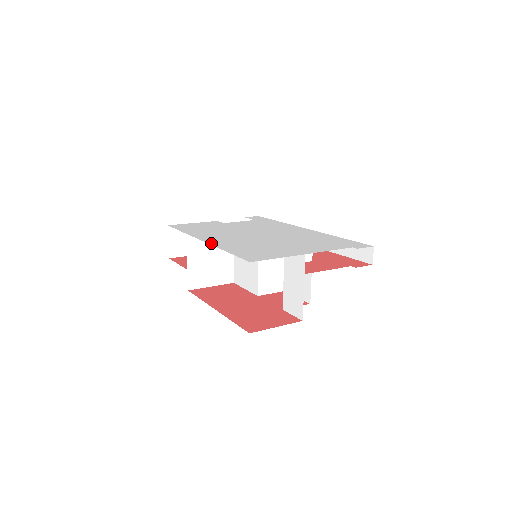
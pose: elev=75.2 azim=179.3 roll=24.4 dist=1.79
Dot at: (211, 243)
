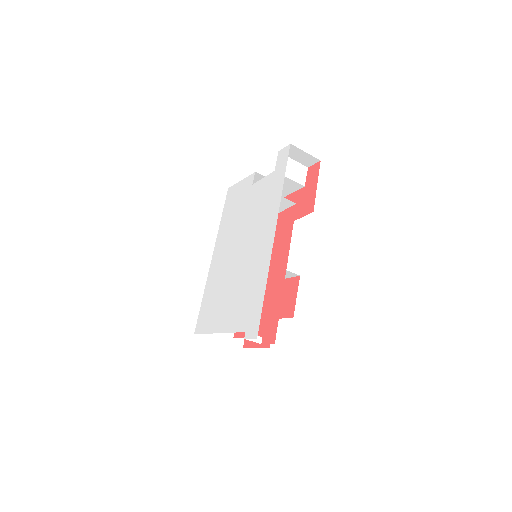
Dot at: (210, 269)
